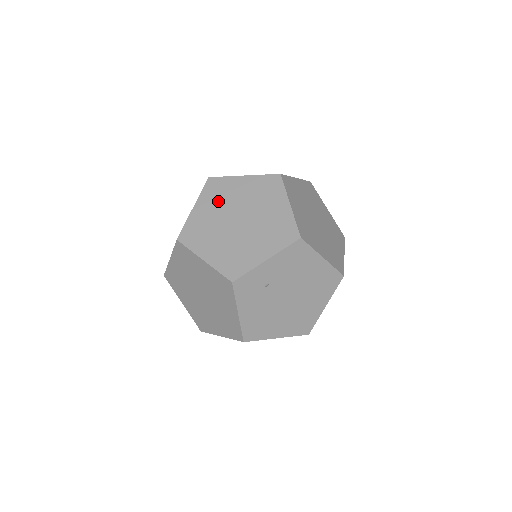
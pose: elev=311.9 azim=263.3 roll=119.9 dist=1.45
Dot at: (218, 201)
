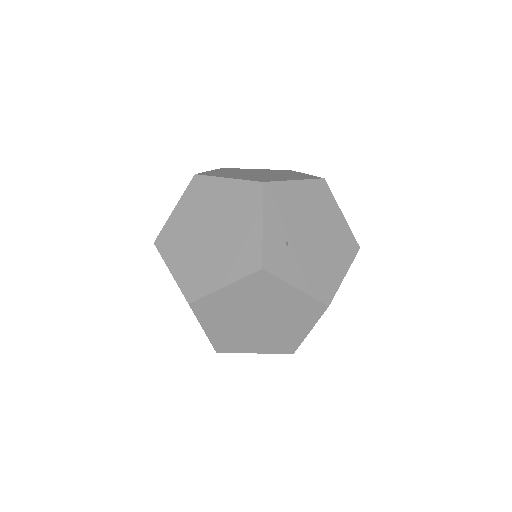
Dot at: (180, 244)
